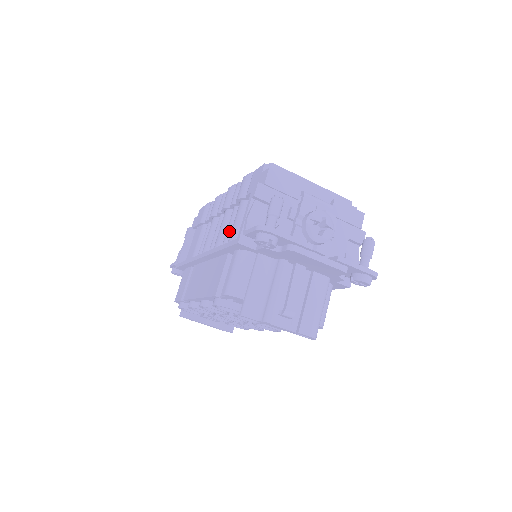
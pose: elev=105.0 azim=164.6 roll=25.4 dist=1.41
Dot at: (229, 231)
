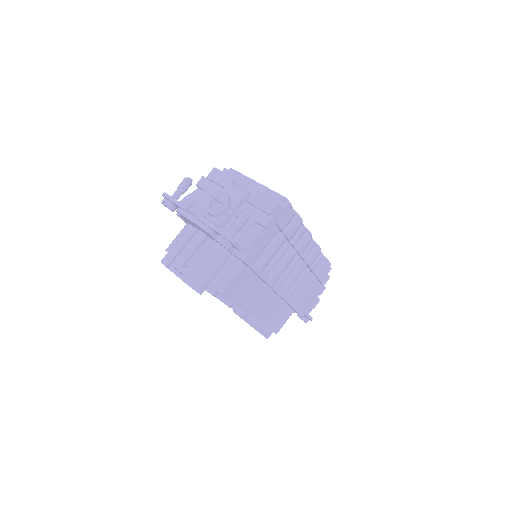
Dot at: occluded
